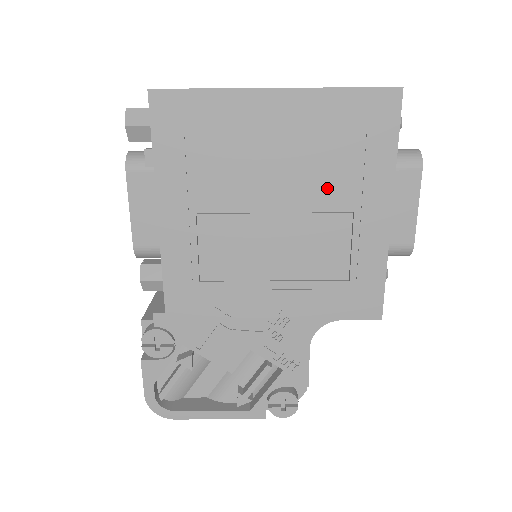
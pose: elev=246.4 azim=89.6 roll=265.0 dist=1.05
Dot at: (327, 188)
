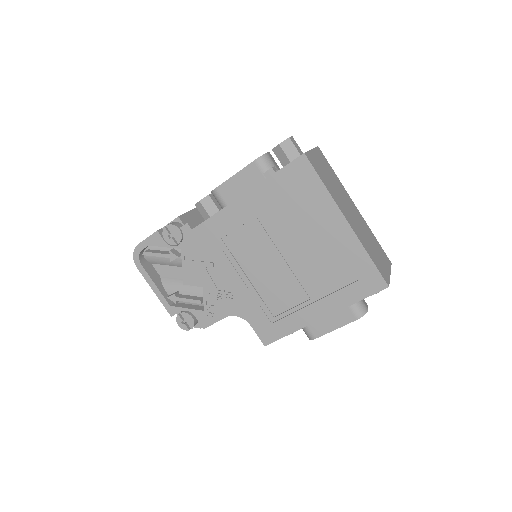
Dot at: (314, 278)
